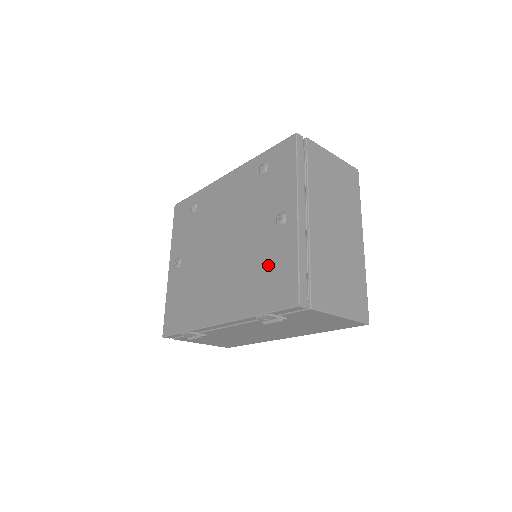
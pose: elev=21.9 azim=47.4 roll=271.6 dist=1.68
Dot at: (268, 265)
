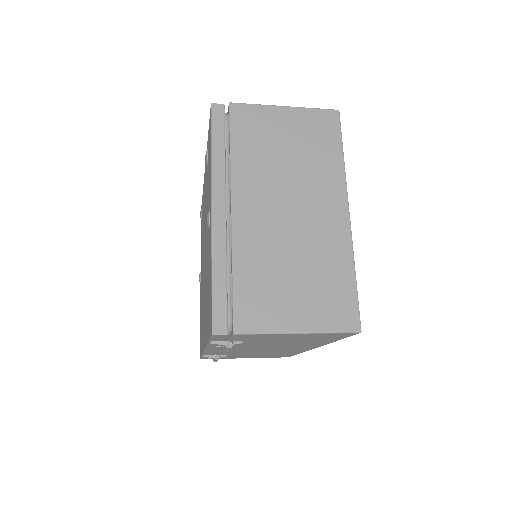
Dot at: (208, 280)
